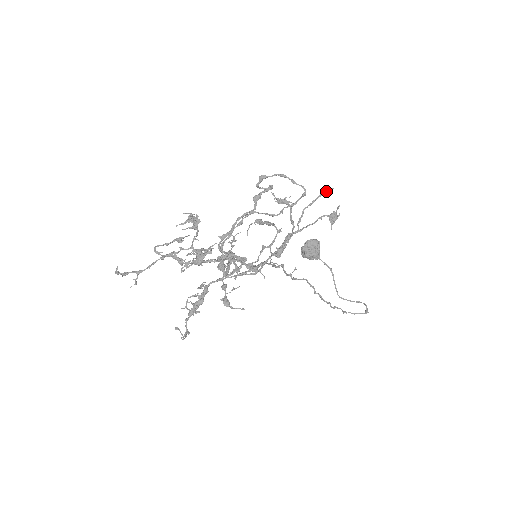
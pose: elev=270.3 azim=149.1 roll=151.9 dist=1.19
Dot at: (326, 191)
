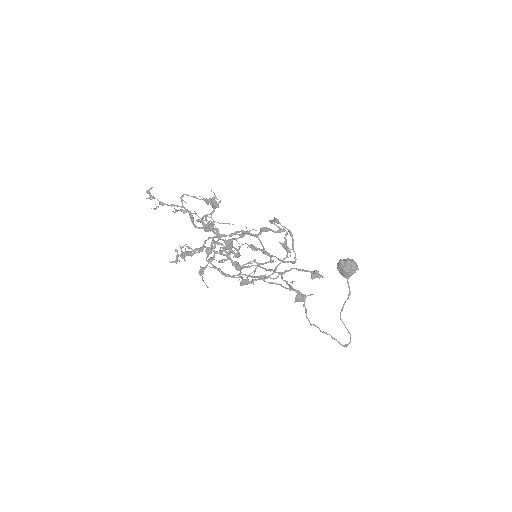
Dot at: (314, 274)
